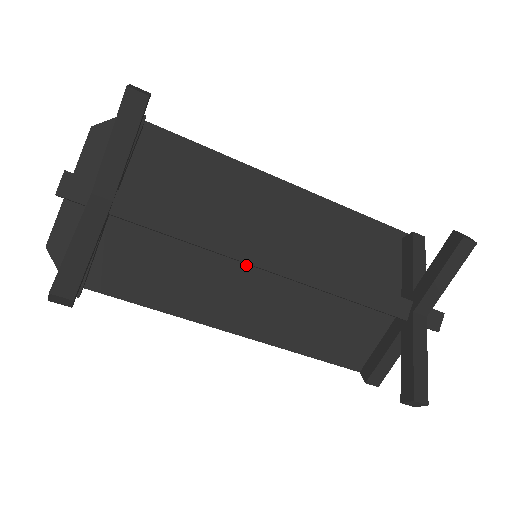
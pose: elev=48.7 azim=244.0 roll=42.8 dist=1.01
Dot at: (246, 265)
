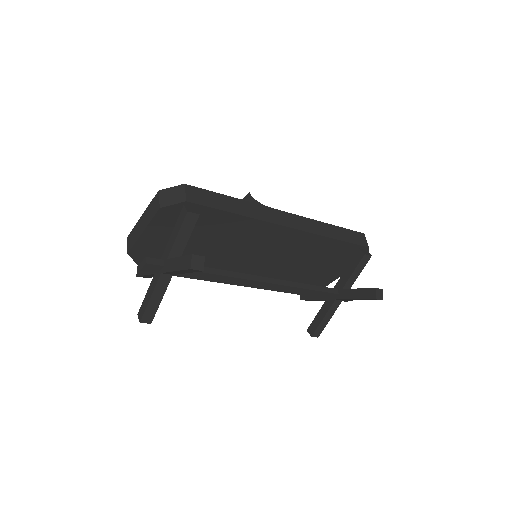
Dot at: (248, 259)
